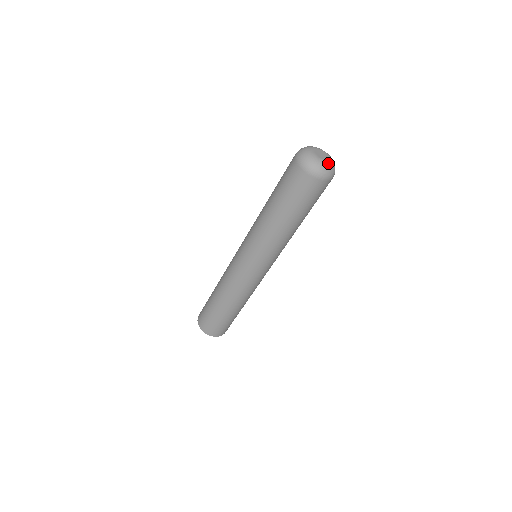
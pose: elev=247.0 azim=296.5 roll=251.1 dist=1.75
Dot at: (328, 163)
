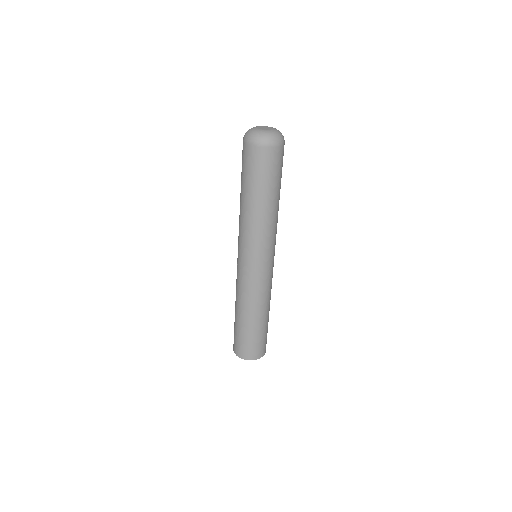
Dot at: (273, 131)
